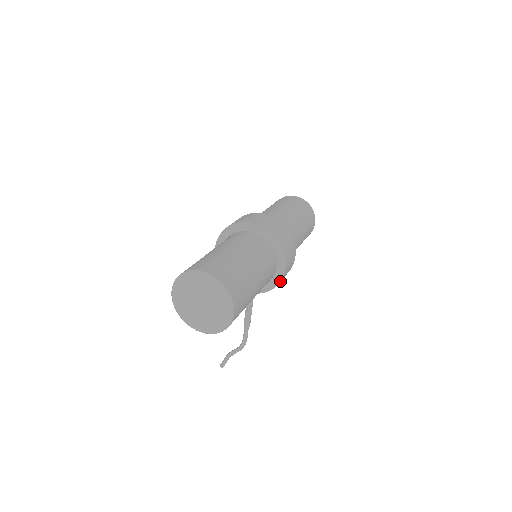
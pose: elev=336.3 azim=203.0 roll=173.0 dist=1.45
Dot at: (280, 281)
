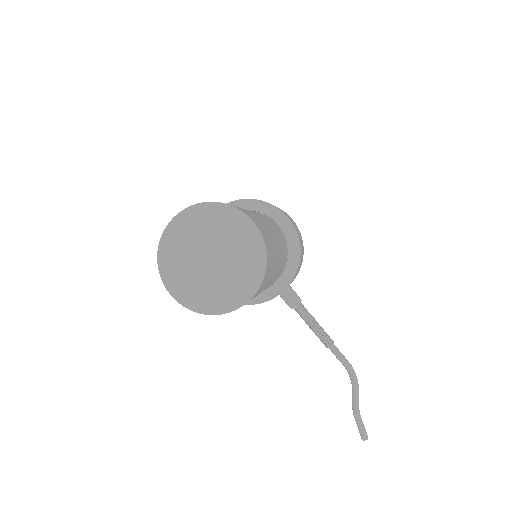
Dot at: (297, 235)
